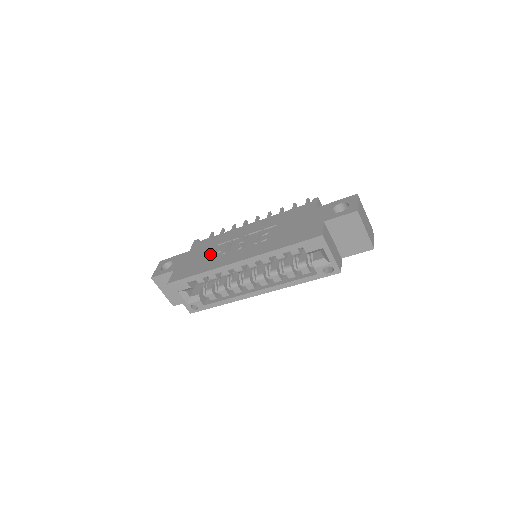
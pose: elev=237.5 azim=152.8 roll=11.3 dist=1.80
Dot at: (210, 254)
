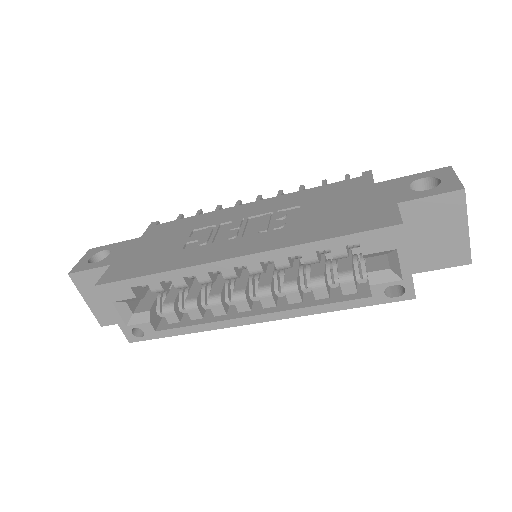
Dot at: (178, 243)
